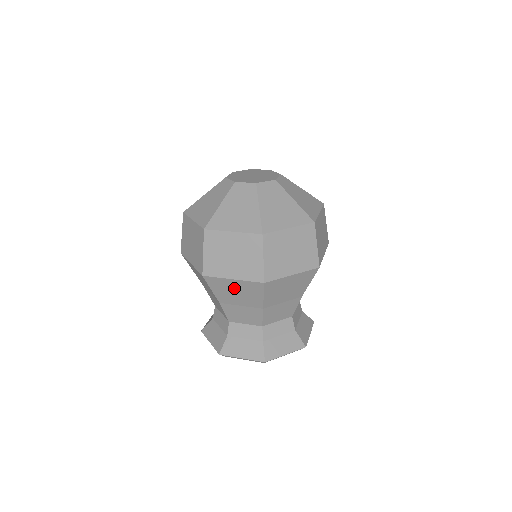
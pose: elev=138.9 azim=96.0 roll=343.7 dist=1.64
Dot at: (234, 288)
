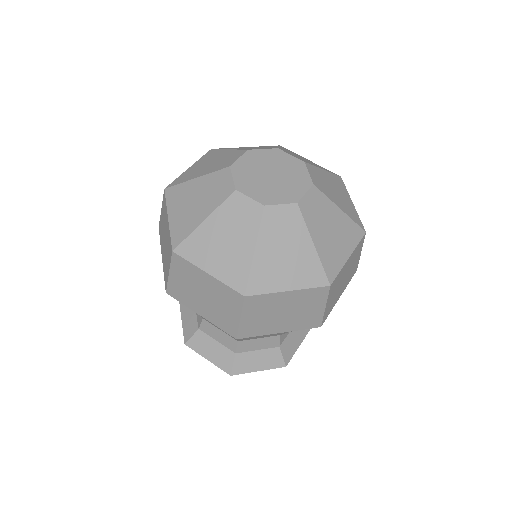
Dot at: occluded
